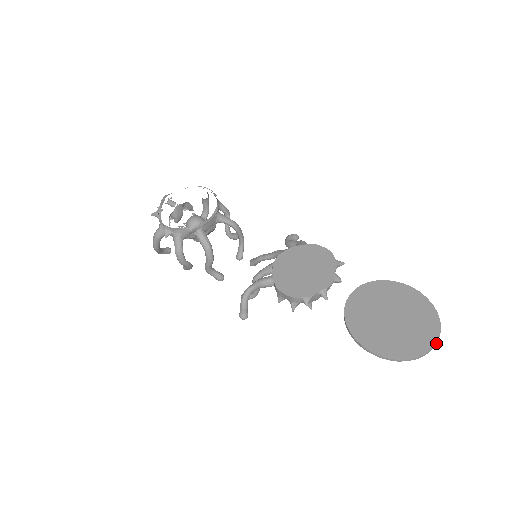
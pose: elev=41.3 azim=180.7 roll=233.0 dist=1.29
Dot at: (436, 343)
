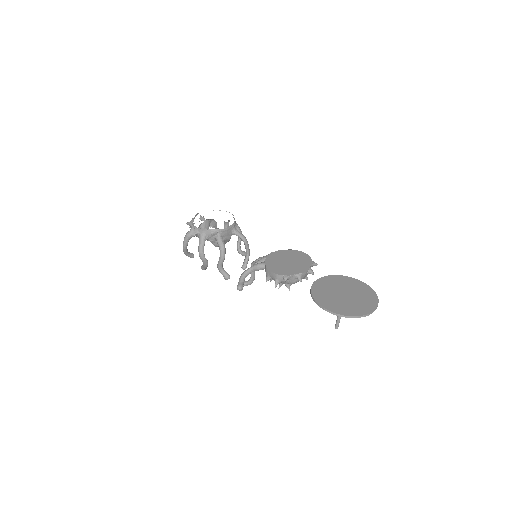
Dot at: occluded
